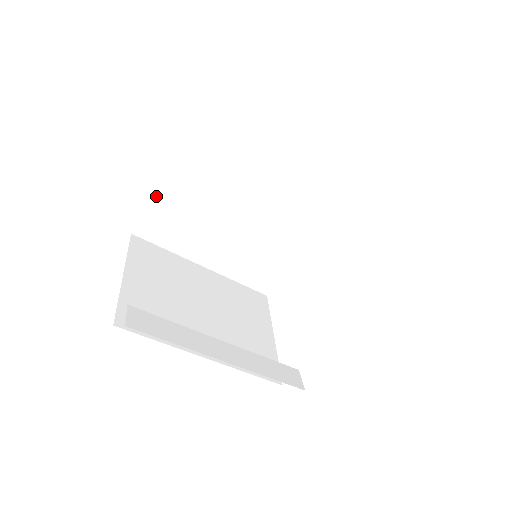
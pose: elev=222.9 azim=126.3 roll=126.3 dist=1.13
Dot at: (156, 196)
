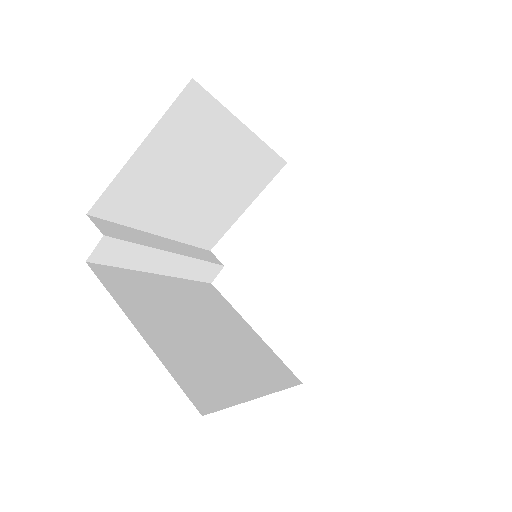
Dot at: occluded
